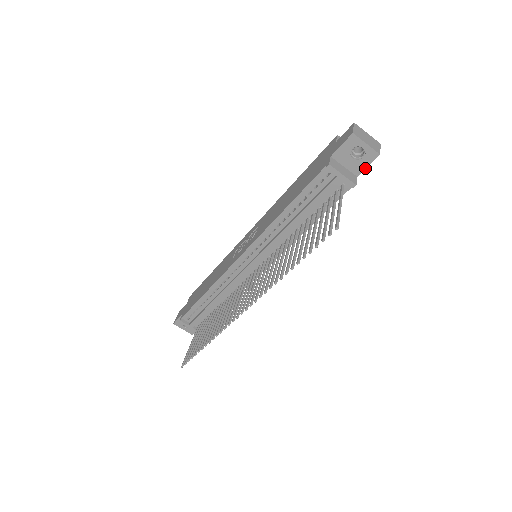
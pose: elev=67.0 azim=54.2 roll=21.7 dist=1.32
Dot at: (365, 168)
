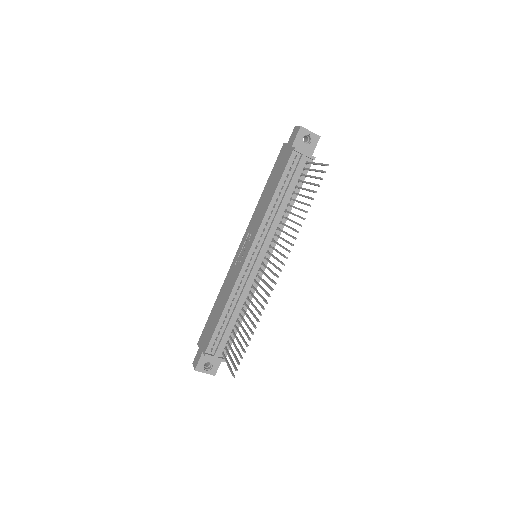
Dot at: (314, 149)
